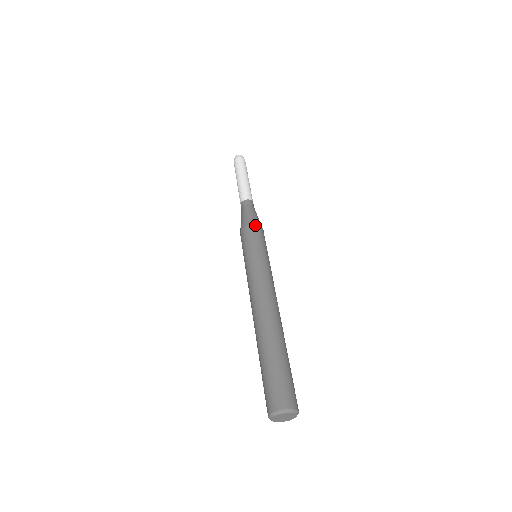
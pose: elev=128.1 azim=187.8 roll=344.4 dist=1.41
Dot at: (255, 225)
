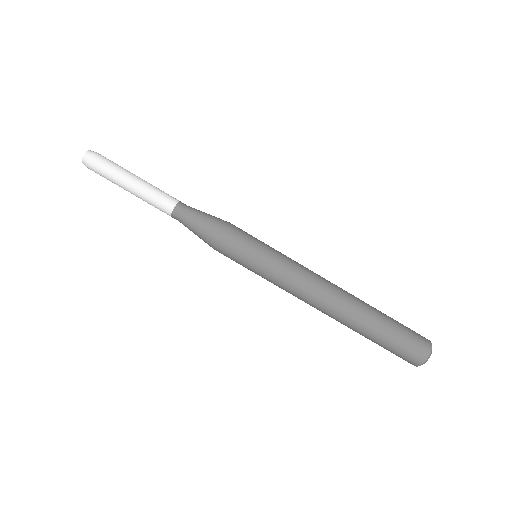
Dot at: (217, 246)
